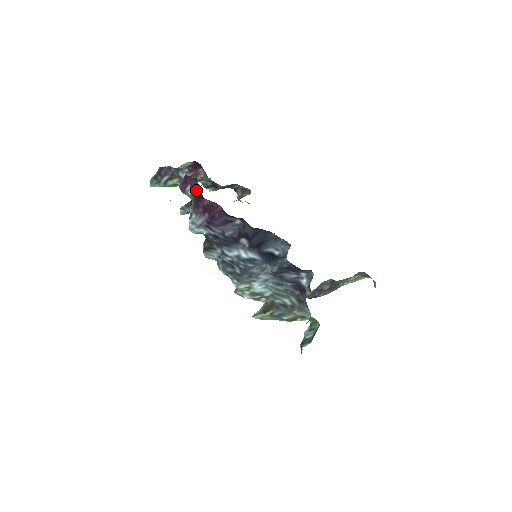
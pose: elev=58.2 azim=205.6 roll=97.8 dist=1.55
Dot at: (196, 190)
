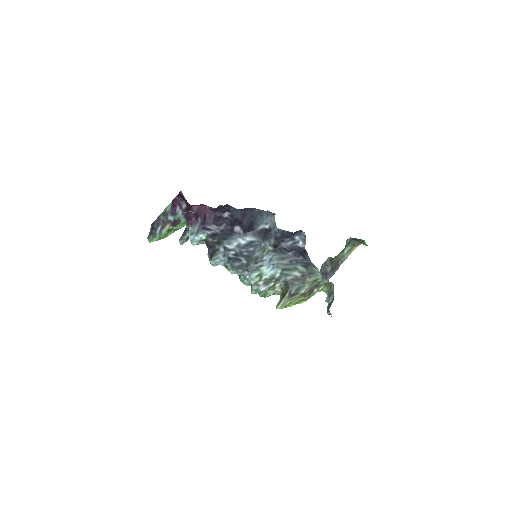
Dot at: (184, 205)
